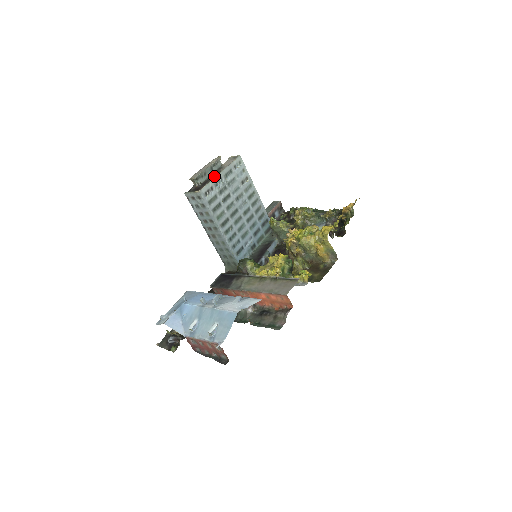
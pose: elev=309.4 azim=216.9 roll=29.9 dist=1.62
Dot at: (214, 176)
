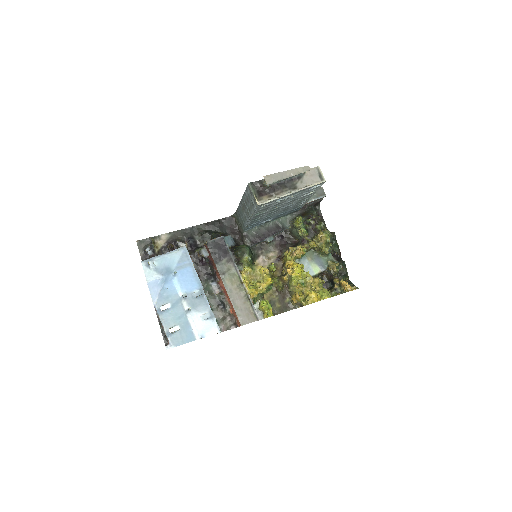
Dot at: (286, 188)
